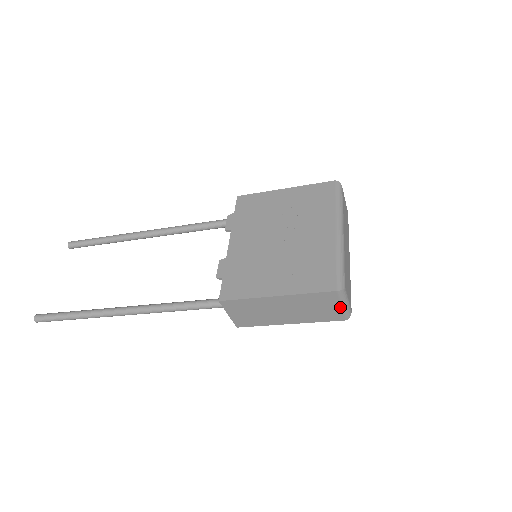
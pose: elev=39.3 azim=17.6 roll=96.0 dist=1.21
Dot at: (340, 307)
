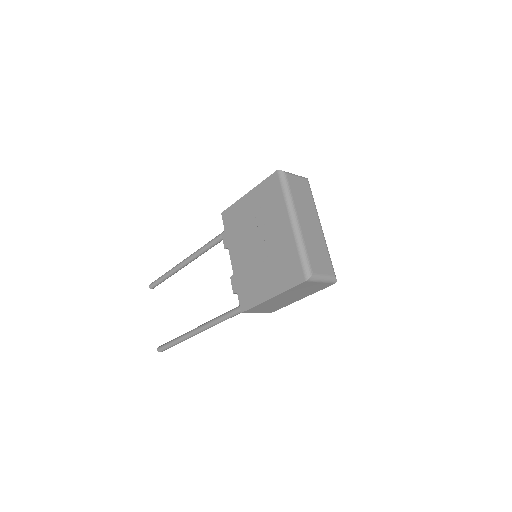
Dot at: (321, 283)
